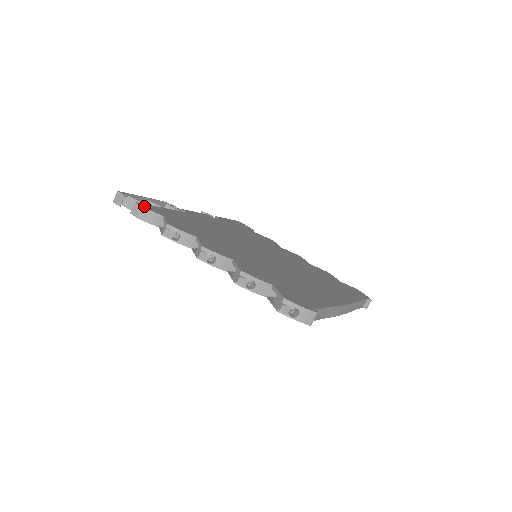
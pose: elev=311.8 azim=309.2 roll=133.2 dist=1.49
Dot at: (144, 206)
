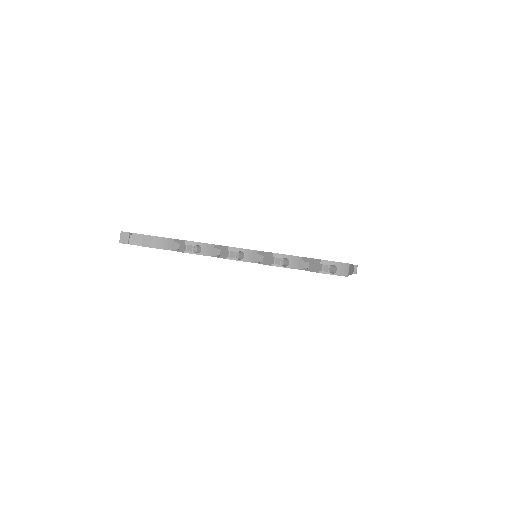
Dot at: (153, 236)
